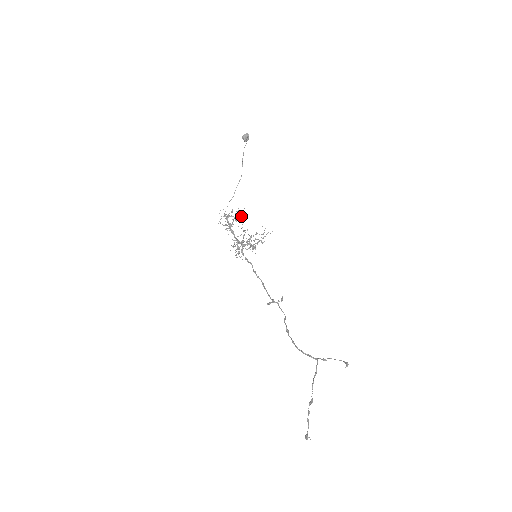
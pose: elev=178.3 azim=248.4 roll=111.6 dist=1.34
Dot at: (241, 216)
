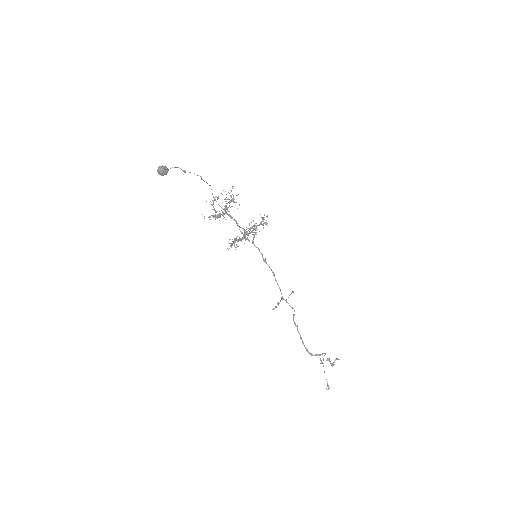
Dot at: (231, 197)
